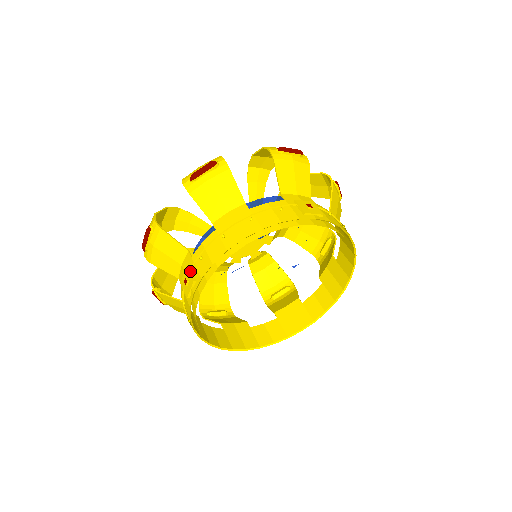
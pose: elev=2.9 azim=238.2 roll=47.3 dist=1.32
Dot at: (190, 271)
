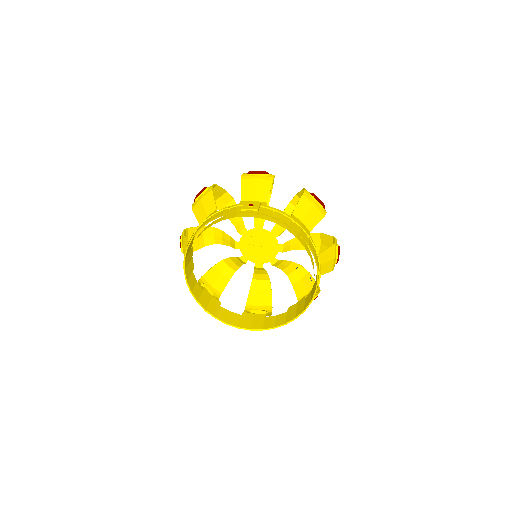
Dot at: (187, 258)
